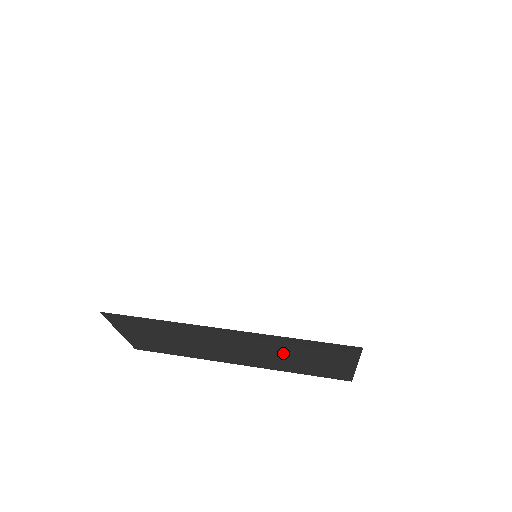
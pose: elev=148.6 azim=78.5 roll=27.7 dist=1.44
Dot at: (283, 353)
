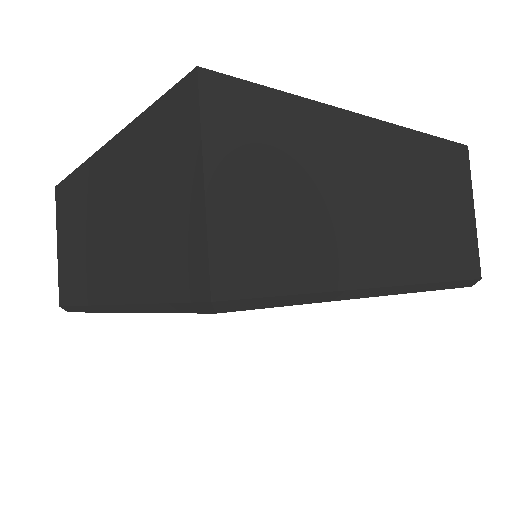
Dot at: (423, 195)
